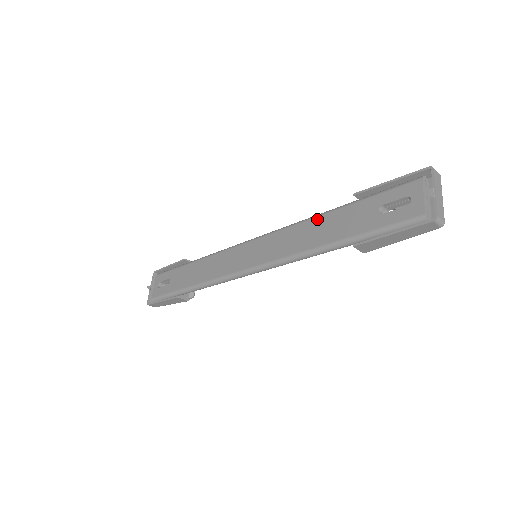
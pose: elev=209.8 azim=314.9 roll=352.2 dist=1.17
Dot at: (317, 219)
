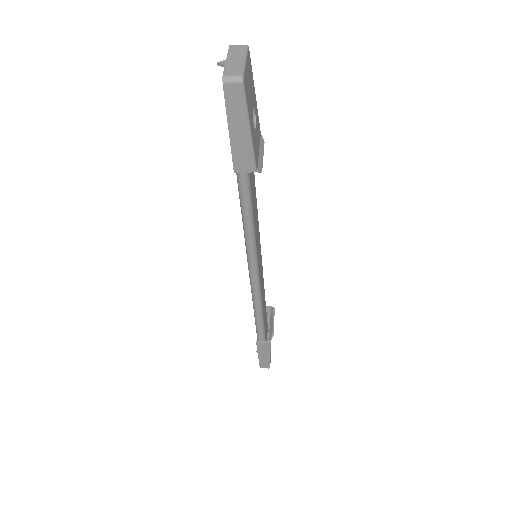
Dot at: occluded
